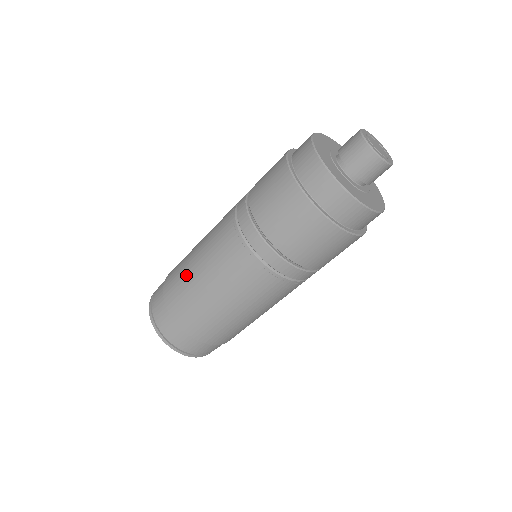
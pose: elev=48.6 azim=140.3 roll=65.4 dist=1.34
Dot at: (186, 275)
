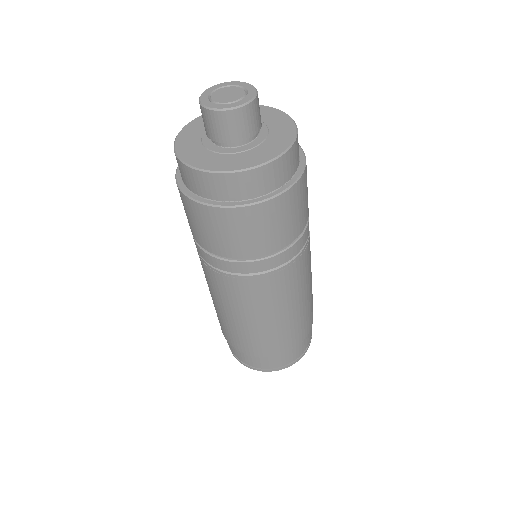
Dot at: occluded
